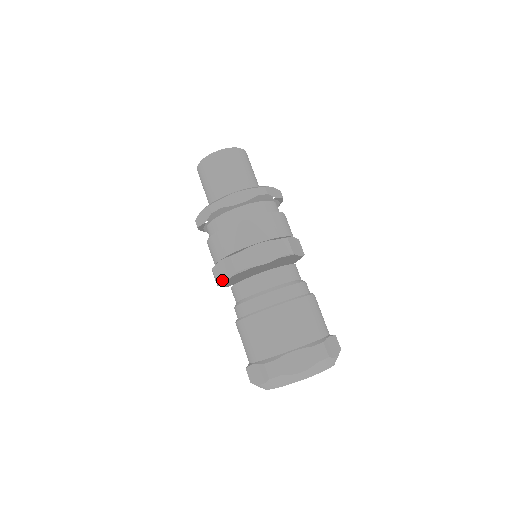
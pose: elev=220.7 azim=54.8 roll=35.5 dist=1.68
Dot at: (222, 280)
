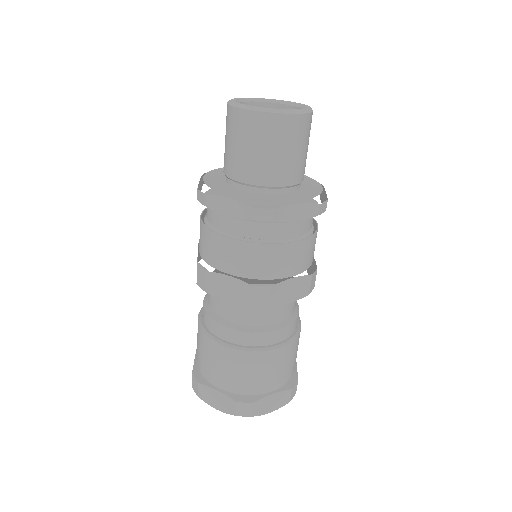
Dot at: (218, 295)
